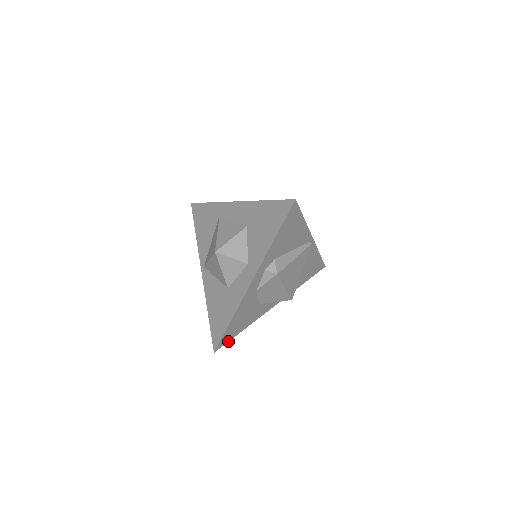
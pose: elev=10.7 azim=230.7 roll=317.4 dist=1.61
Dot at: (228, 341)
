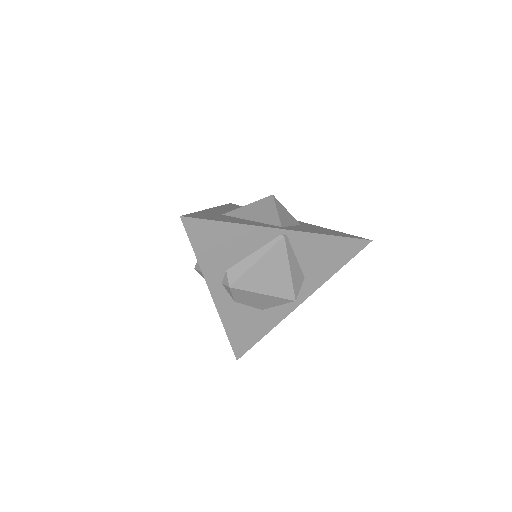
Dot at: (250, 348)
